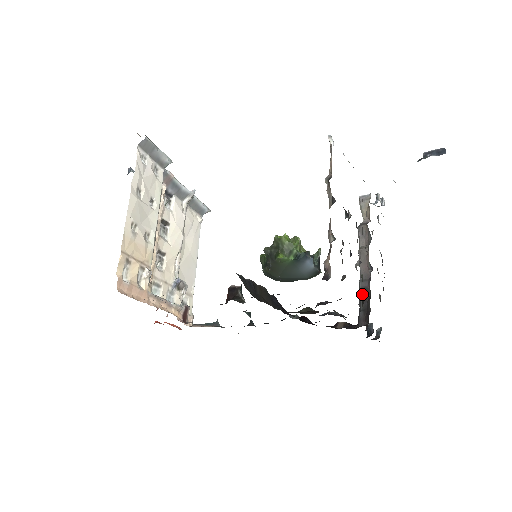
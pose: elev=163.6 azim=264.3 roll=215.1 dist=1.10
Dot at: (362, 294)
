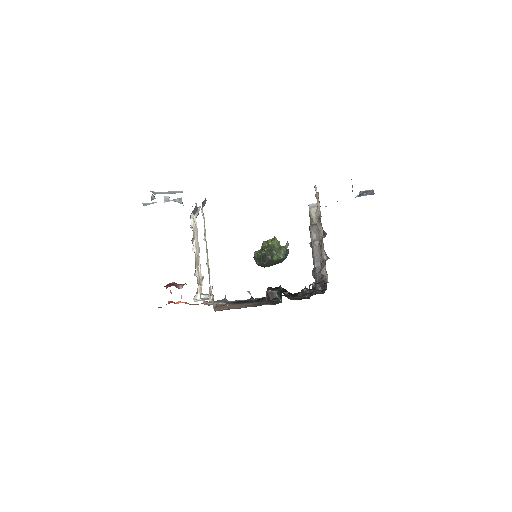
Dot at: (317, 271)
